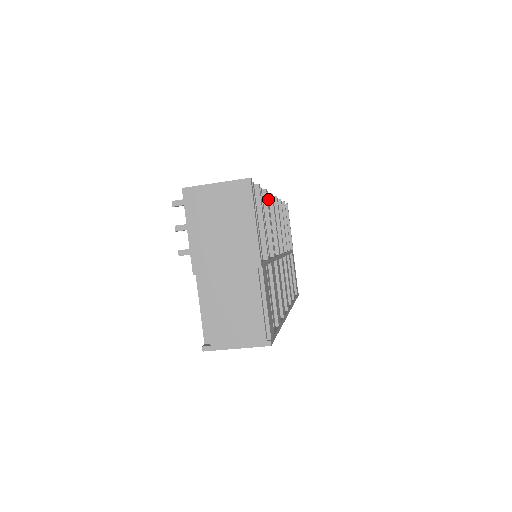
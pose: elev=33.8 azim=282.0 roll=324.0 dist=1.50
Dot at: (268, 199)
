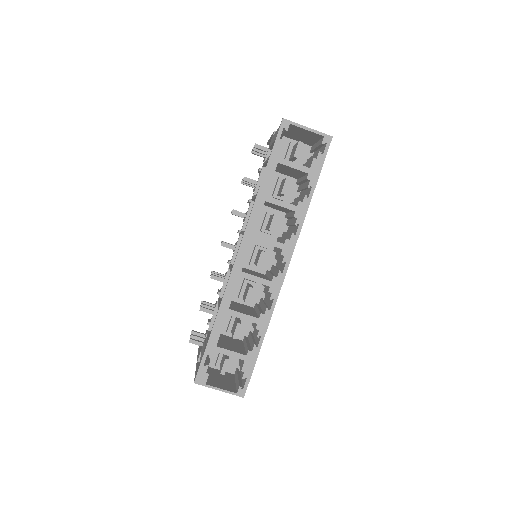
Dot at: occluded
